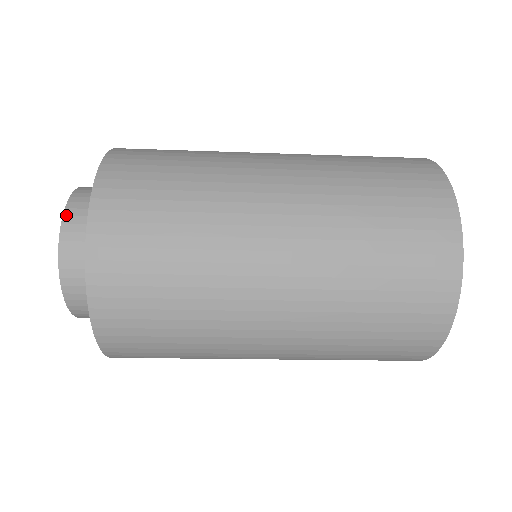
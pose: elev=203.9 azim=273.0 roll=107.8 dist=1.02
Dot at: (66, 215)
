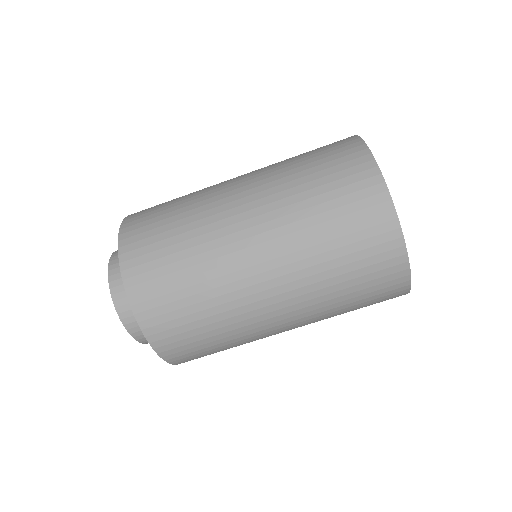
Dot at: occluded
